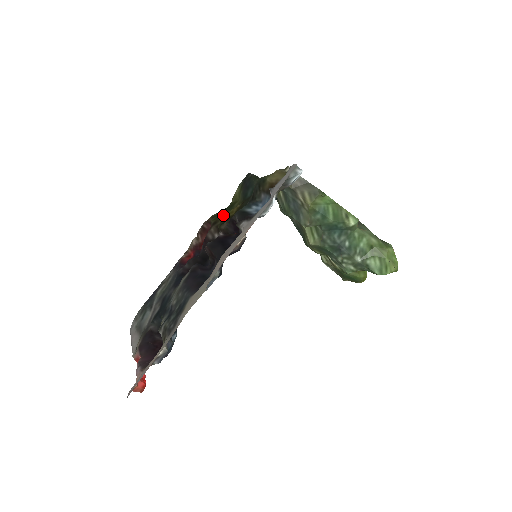
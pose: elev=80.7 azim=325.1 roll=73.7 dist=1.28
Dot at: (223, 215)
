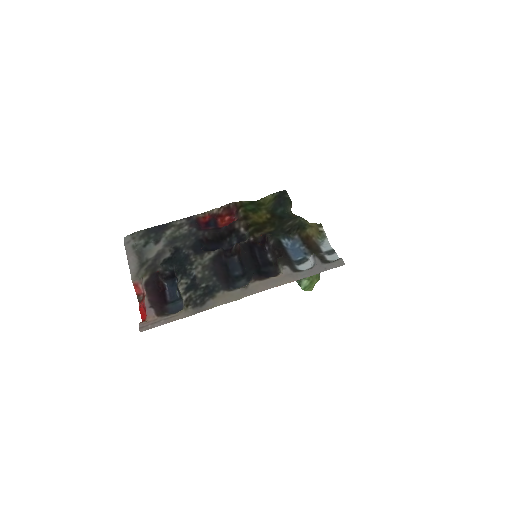
Dot at: (253, 213)
